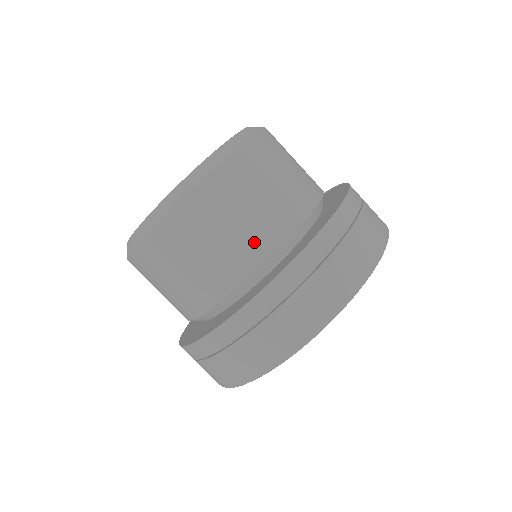
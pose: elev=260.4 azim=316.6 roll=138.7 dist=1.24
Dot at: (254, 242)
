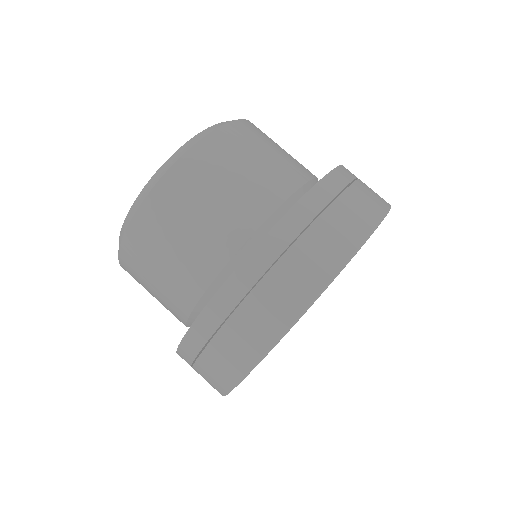
Dot at: (192, 270)
